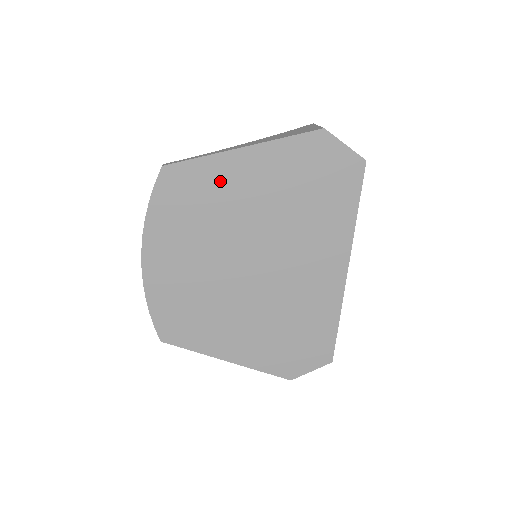
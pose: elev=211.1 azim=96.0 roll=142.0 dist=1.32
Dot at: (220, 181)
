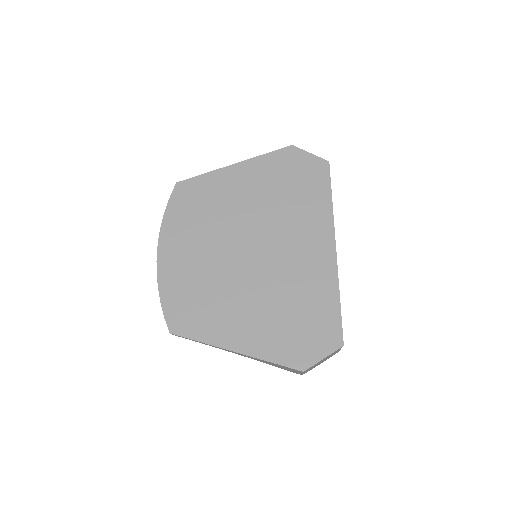
Dot at: (219, 188)
